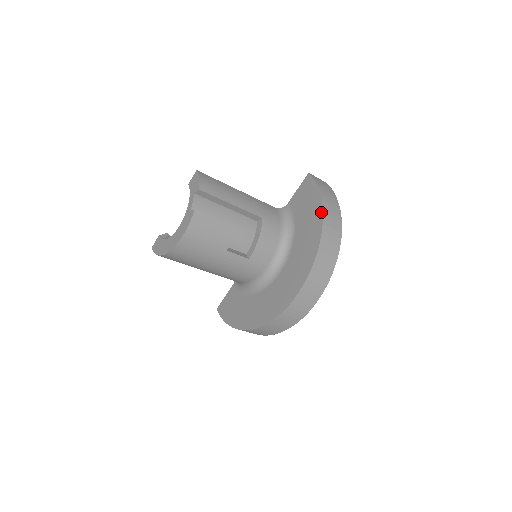
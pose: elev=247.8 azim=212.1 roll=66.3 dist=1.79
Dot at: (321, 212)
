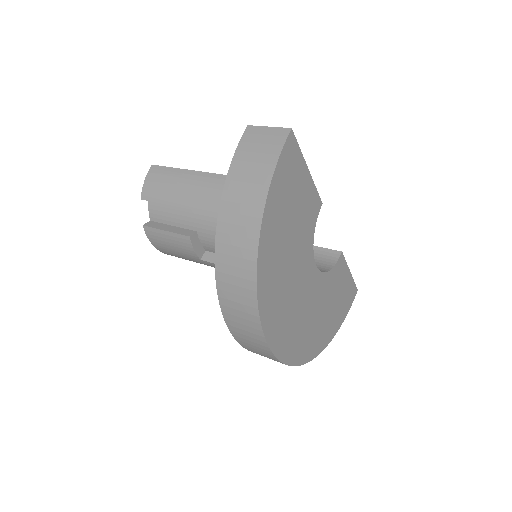
Dot at: (218, 227)
